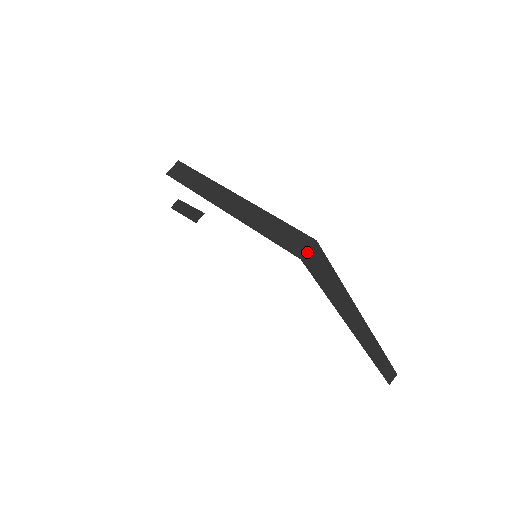
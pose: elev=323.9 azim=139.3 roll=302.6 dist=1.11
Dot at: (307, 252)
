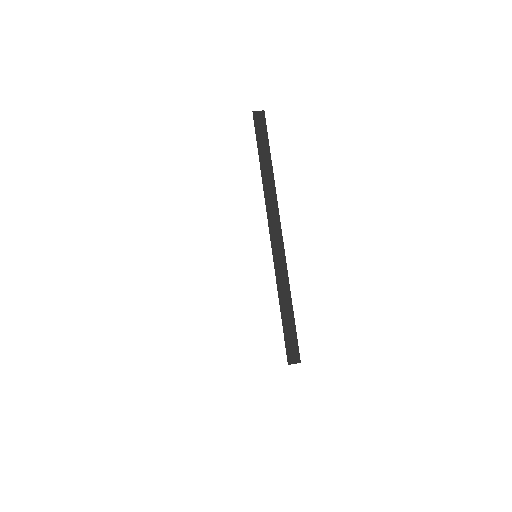
Dot at: (257, 111)
